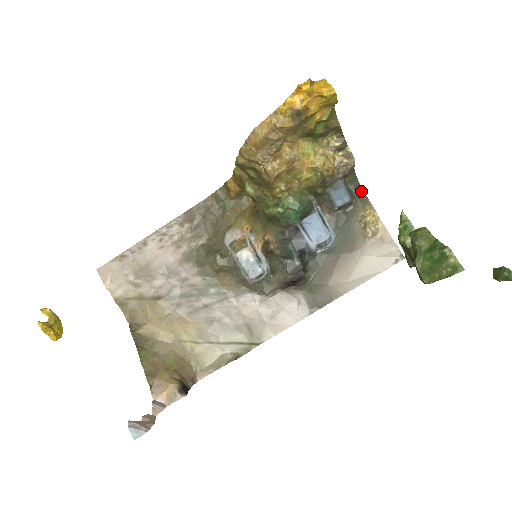
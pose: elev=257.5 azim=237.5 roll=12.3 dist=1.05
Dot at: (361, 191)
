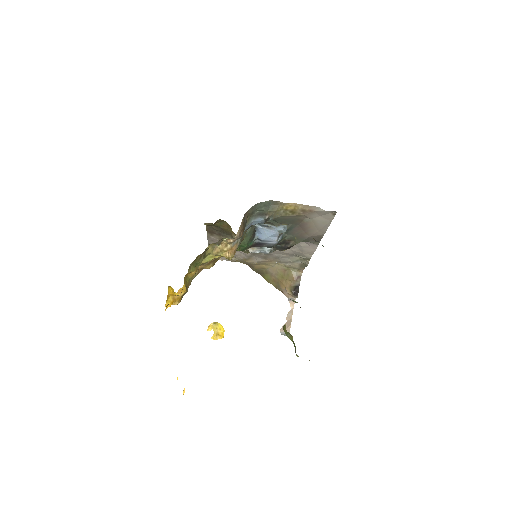
Dot at: (266, 203)
